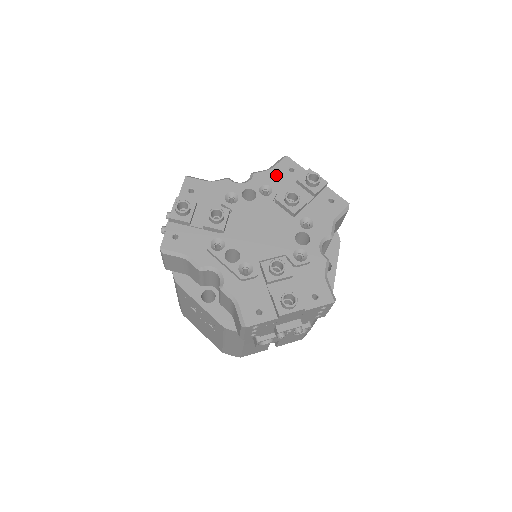
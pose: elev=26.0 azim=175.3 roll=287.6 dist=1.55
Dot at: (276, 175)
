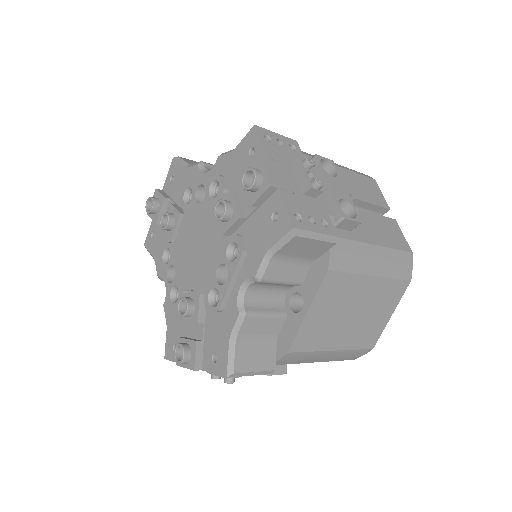
Dot at: (235, 161)
